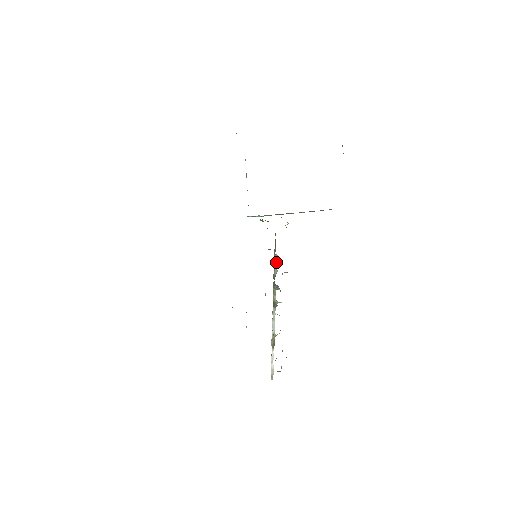
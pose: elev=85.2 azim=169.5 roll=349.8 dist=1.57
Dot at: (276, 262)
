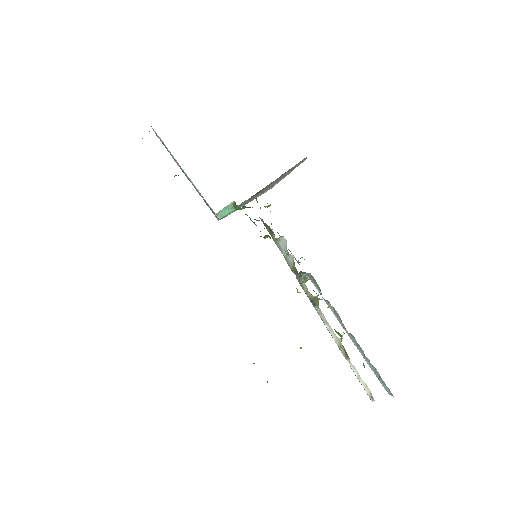
Dot at: (284, 248)
